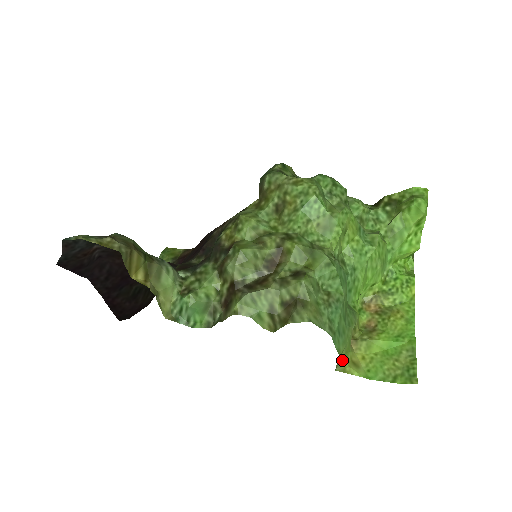
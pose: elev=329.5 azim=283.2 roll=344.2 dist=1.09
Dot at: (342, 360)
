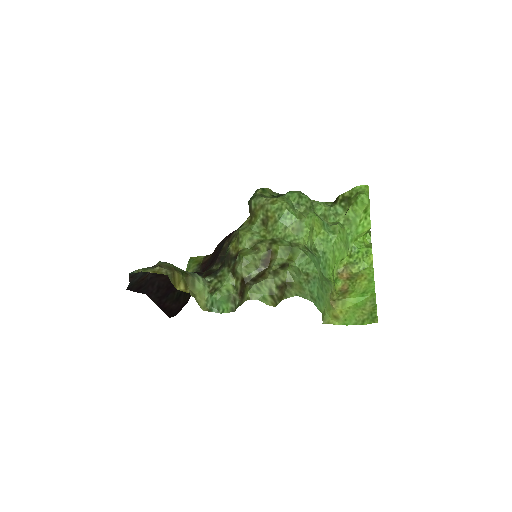
Dot at: (326, 316)
